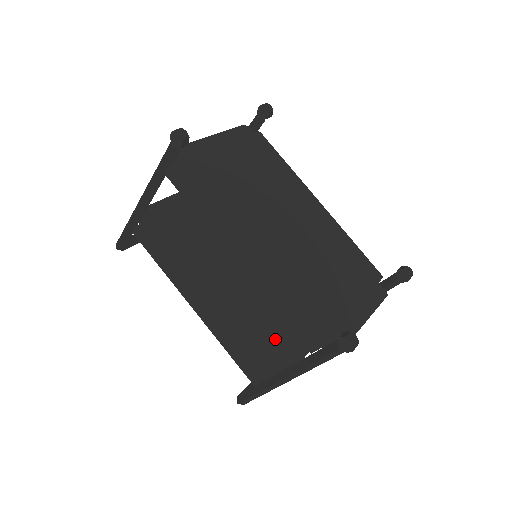
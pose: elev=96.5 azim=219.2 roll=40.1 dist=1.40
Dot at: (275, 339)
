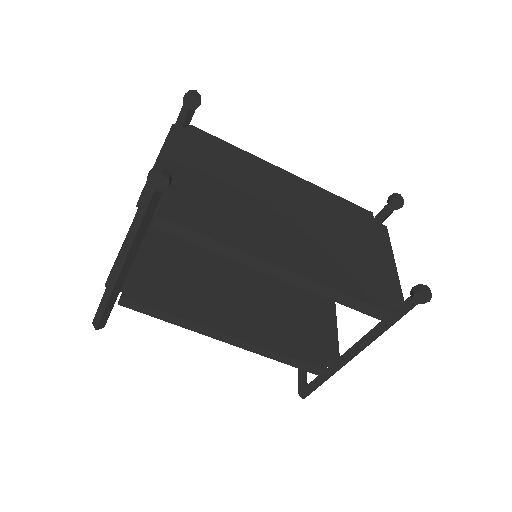
Dot at: (308, 322)
